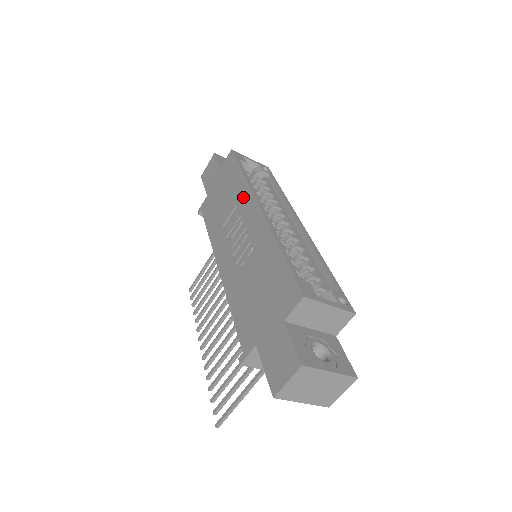
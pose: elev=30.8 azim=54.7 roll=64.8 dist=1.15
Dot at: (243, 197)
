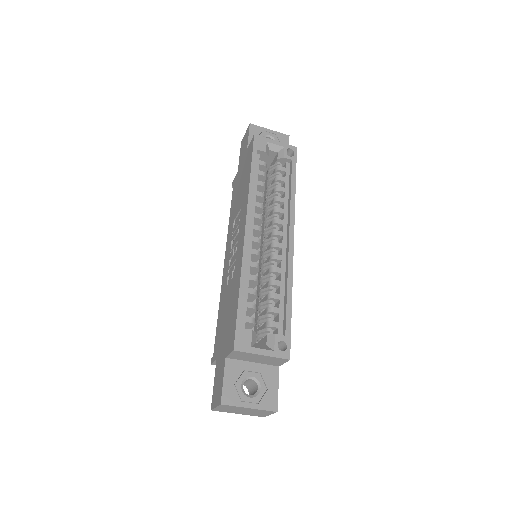
Dot at: (244, 204)
